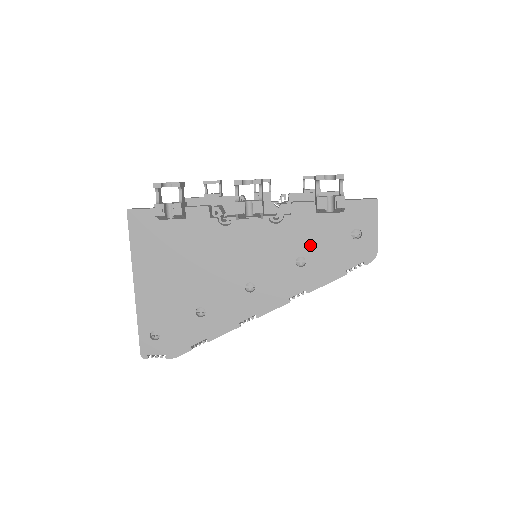
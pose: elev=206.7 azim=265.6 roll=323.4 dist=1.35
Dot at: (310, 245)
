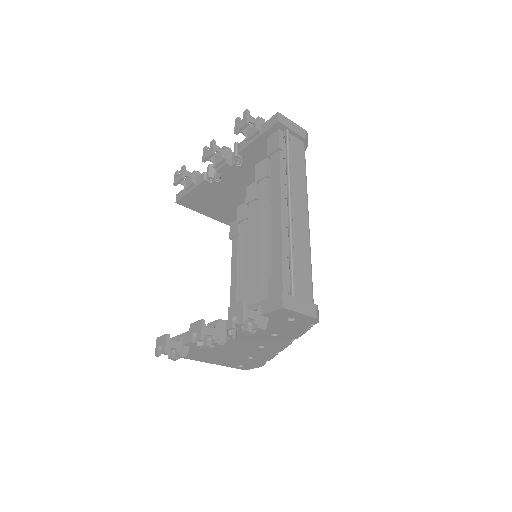
Dot at: (270, 331)
